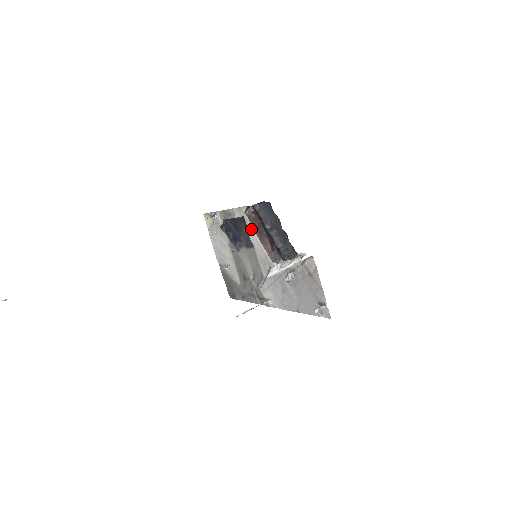
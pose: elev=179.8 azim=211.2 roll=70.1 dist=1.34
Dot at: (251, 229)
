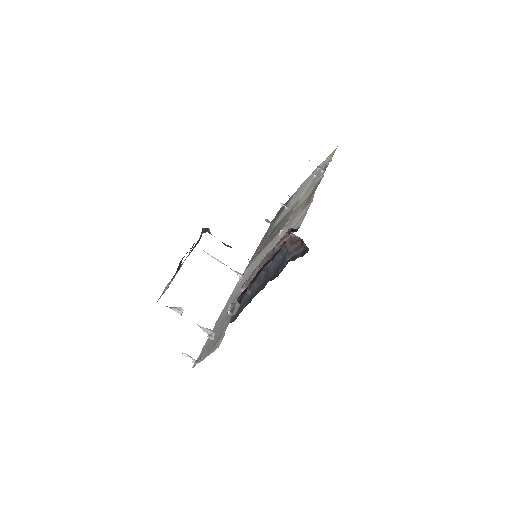
Dot at: occluded
